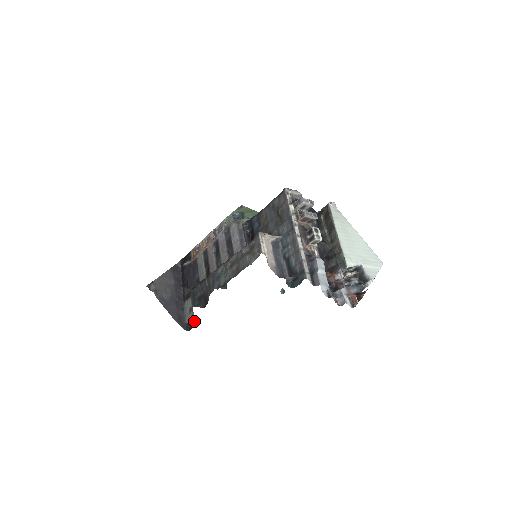
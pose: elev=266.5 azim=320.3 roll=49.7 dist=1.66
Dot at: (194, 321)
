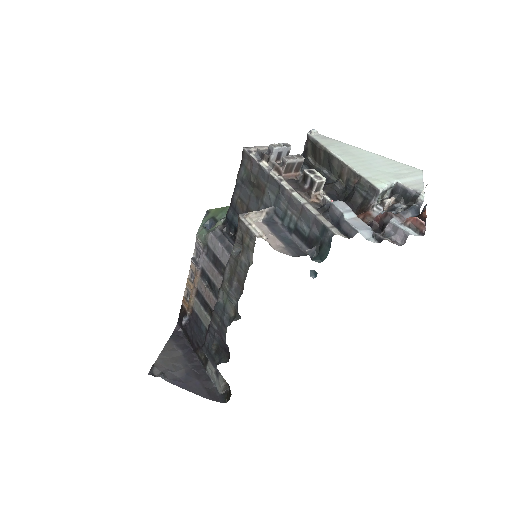
Dot at: (228, 385)
